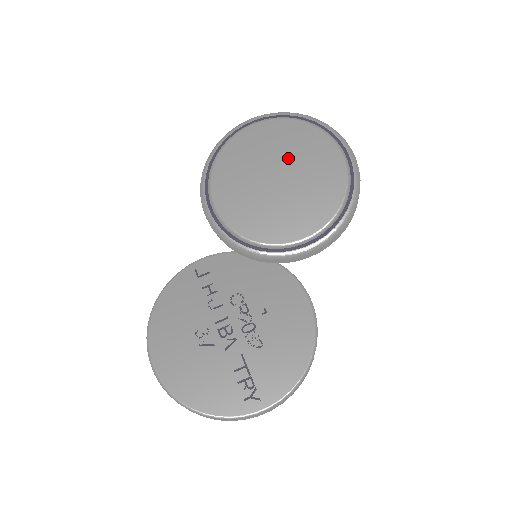
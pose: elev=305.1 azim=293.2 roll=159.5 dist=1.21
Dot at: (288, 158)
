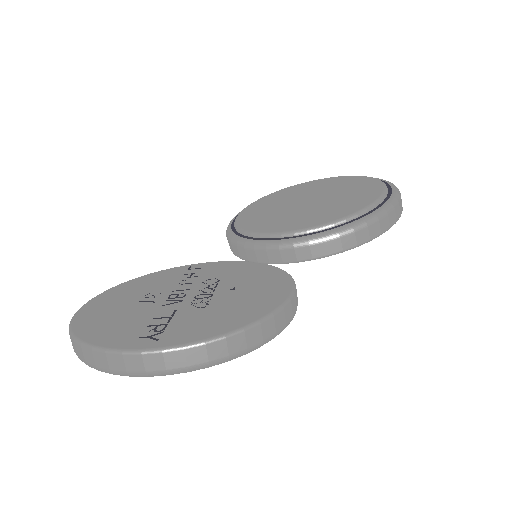
Dot at: (326, 191)
